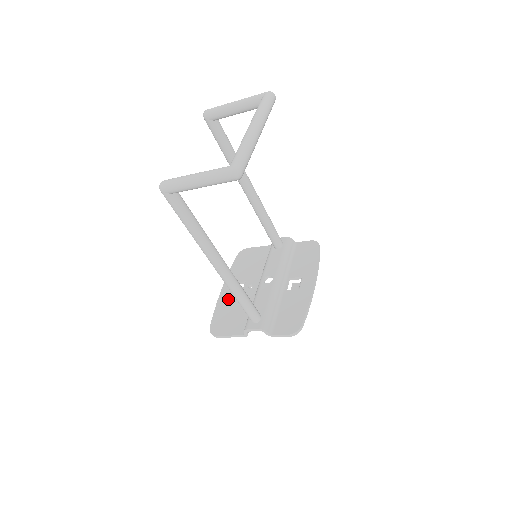
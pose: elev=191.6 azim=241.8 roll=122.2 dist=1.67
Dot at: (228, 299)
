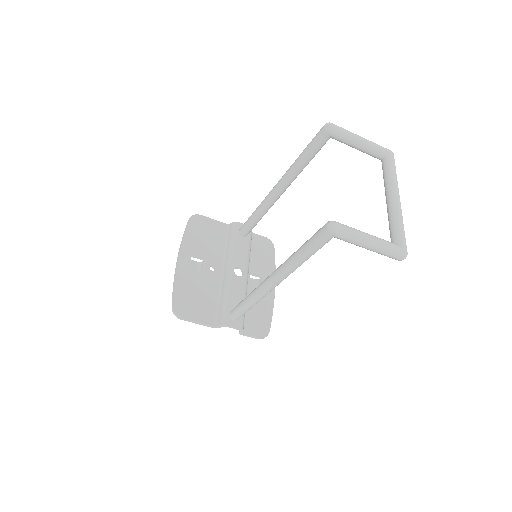
Dot at: (189, 275)
